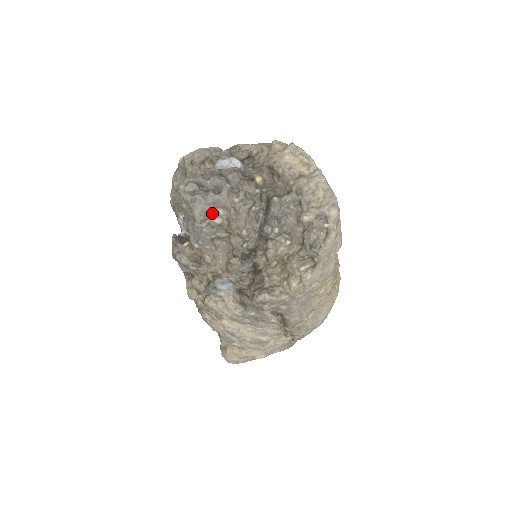
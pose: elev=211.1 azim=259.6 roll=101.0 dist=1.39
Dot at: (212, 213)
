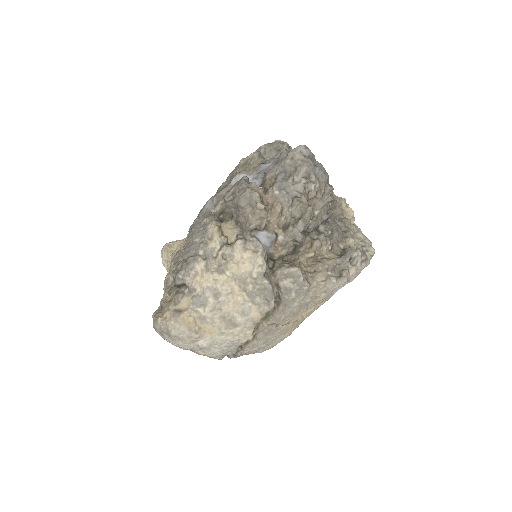
Dot at: (313, 179)
